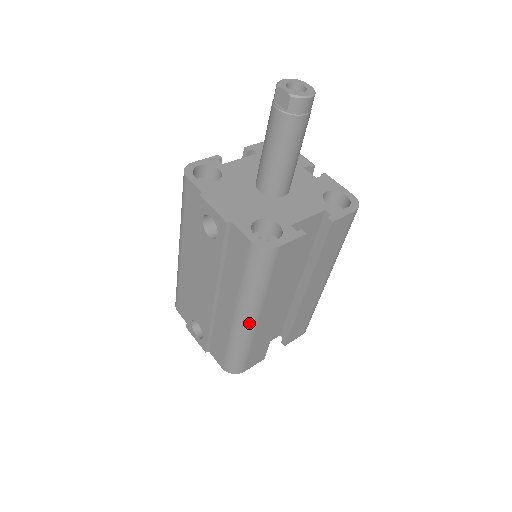
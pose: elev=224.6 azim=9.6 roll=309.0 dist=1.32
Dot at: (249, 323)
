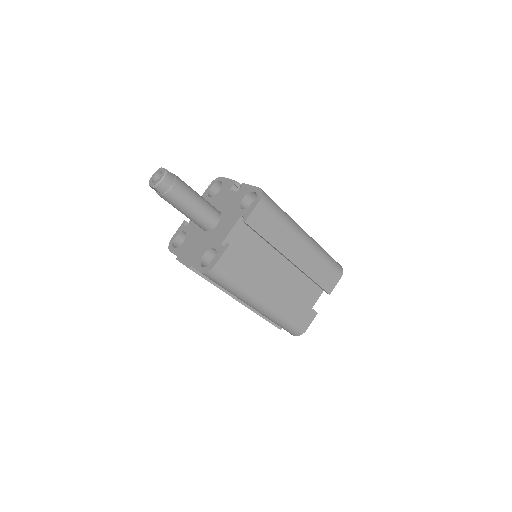
Dot at: (262, 307)
